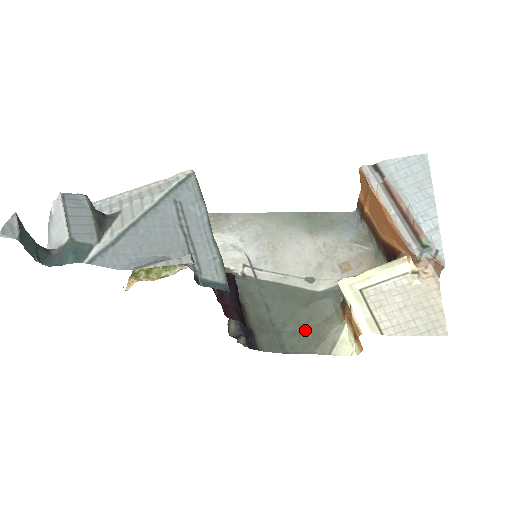
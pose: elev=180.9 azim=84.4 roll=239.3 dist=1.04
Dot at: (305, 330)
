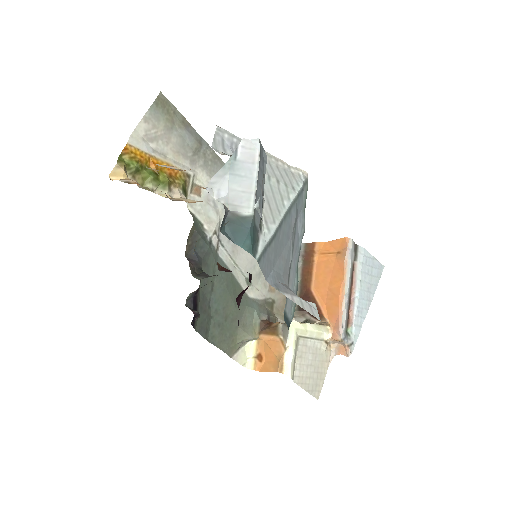
Dot at: (227, 327)
